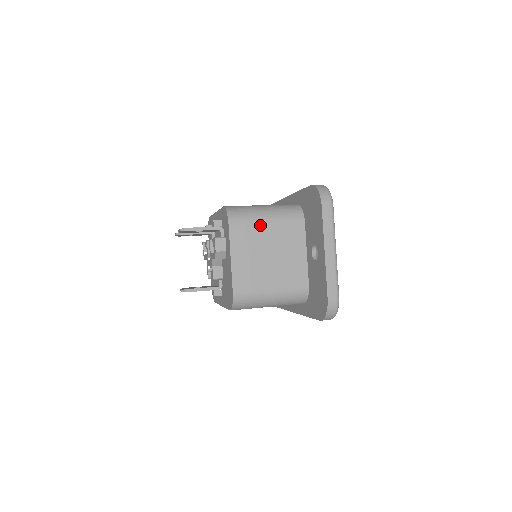
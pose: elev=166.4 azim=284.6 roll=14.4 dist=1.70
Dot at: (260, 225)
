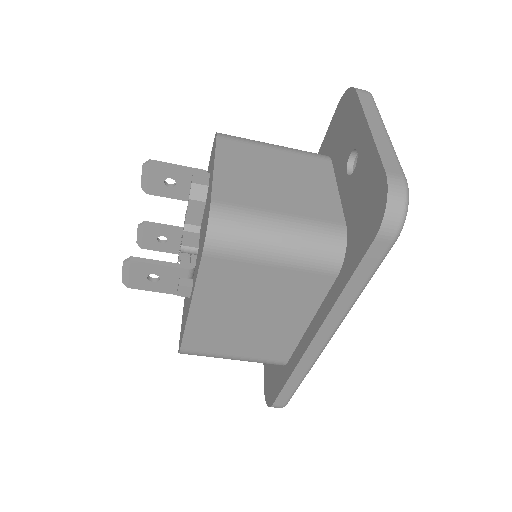
Dot at: (264, 148)
